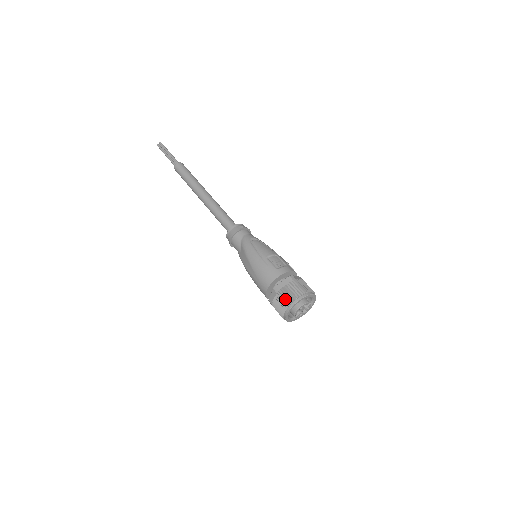
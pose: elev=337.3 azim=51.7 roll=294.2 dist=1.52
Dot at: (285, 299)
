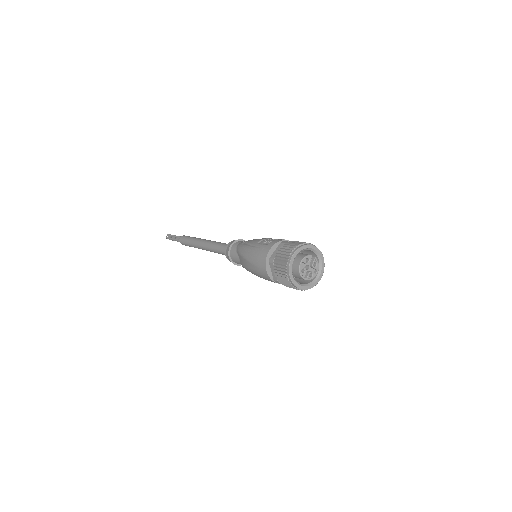
Dot at: (281, 262)
